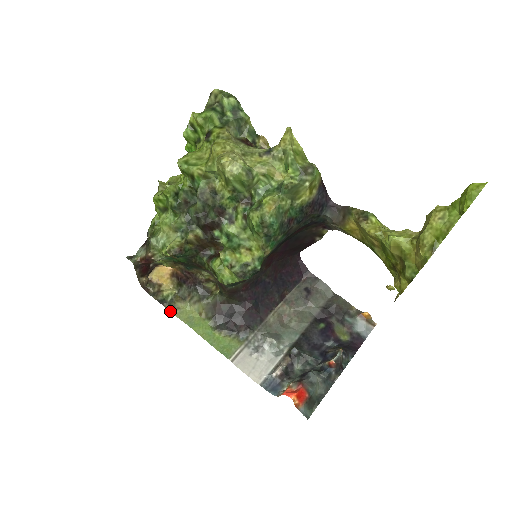
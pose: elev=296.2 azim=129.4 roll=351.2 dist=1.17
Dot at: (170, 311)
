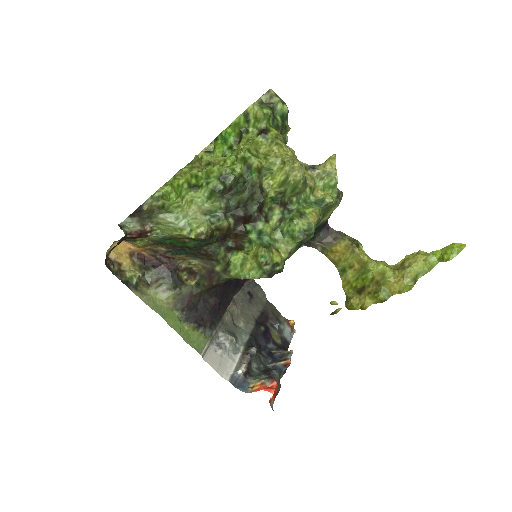
Dot at: (138, 296)
